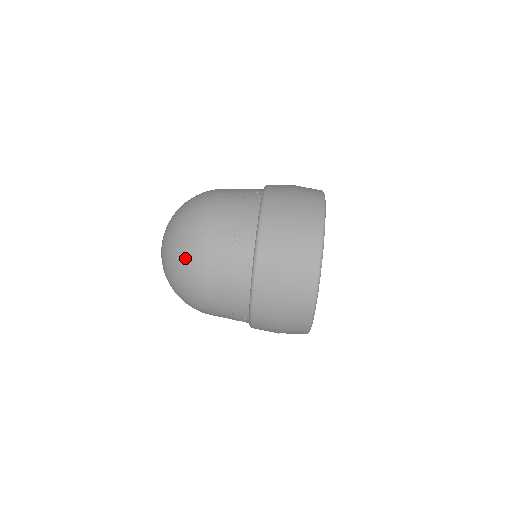
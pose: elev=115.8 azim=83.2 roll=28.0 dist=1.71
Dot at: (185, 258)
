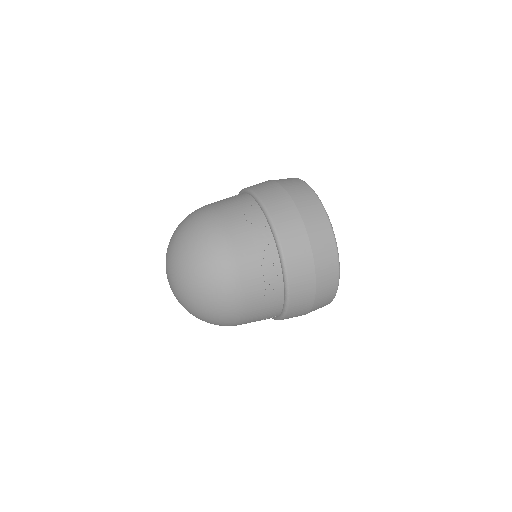
Dot at: (193, 219)
